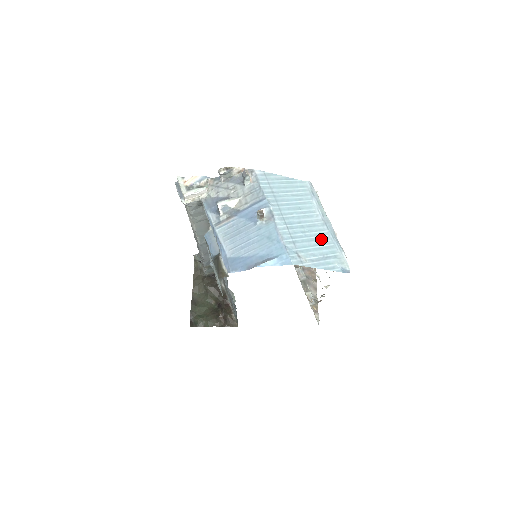
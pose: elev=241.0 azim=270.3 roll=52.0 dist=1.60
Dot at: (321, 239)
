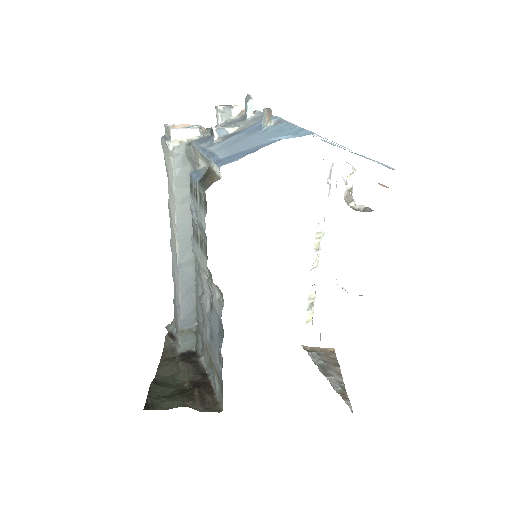
Dot at: occluded
